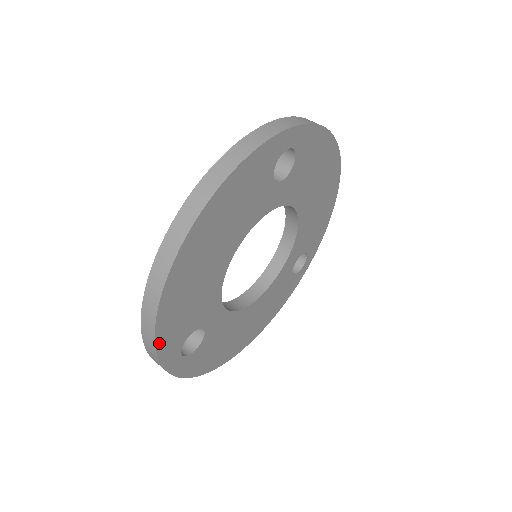
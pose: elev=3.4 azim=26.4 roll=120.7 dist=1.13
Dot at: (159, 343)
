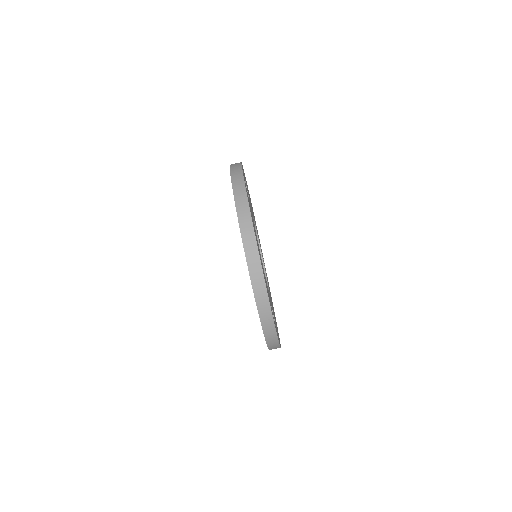
Dot at: (271, 311)
